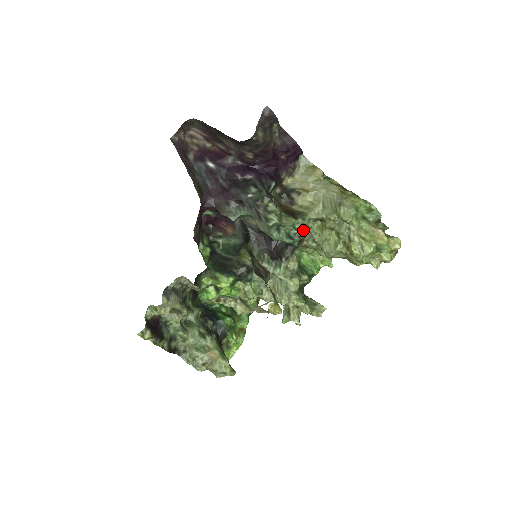
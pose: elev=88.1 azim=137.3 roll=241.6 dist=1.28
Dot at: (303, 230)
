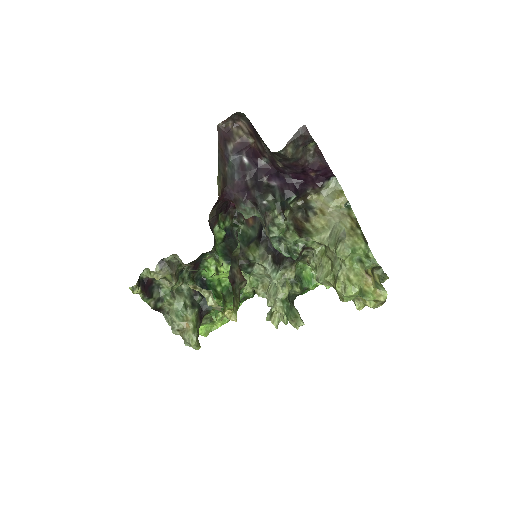
Dot at: (307, 248)
